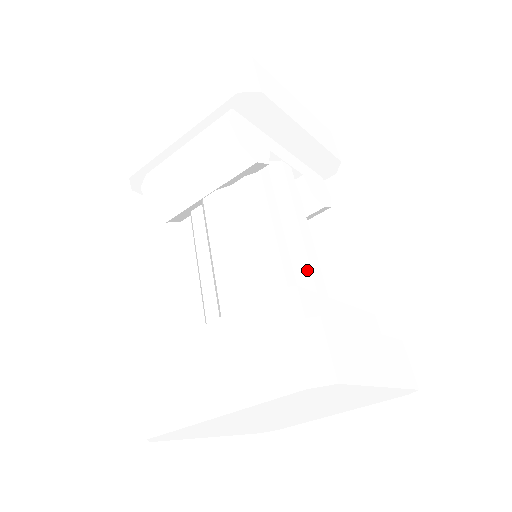
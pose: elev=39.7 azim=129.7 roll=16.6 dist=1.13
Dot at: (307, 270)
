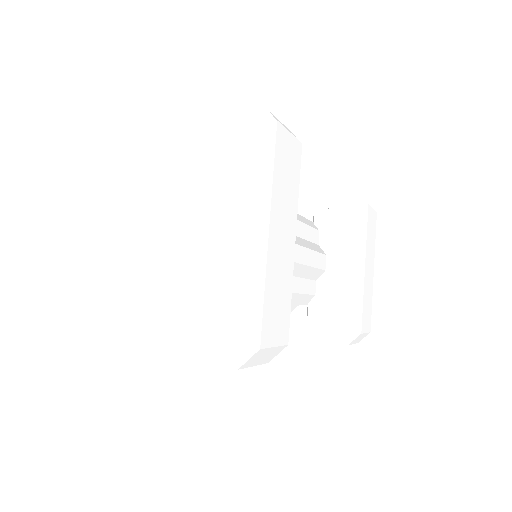
Dot at: occluded
